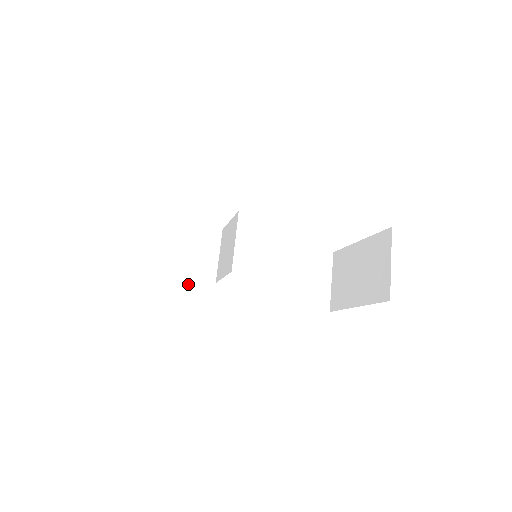
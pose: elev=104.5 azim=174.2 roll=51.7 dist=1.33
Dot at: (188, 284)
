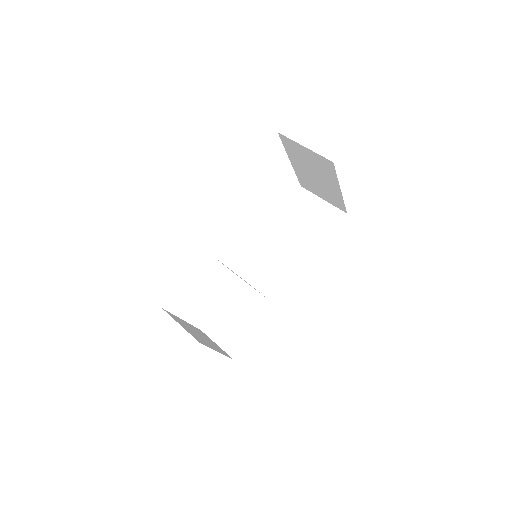
Dot at: occluded
